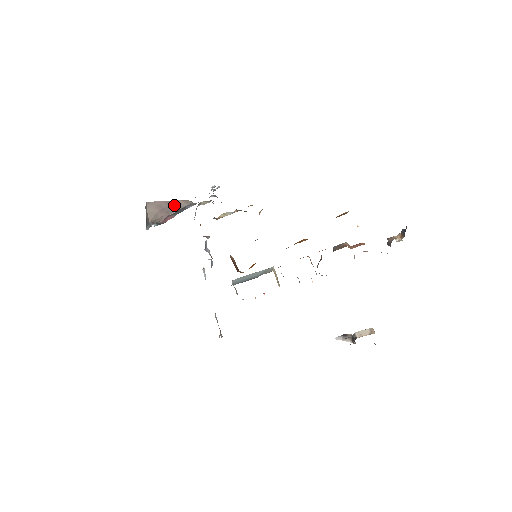
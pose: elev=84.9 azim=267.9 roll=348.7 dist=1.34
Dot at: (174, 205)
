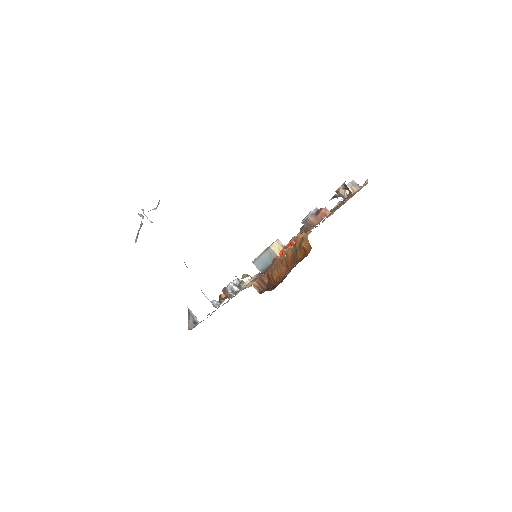
Dot at: occluded
